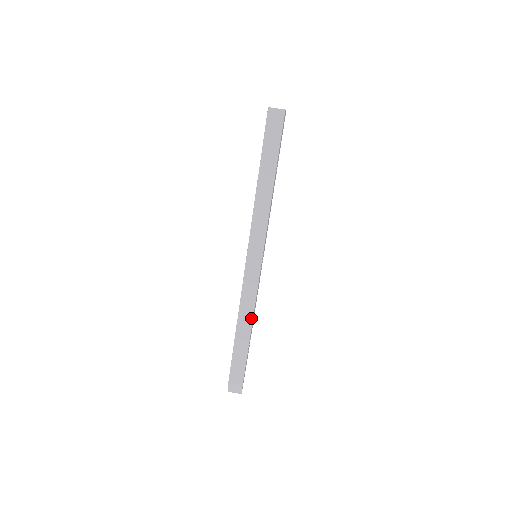
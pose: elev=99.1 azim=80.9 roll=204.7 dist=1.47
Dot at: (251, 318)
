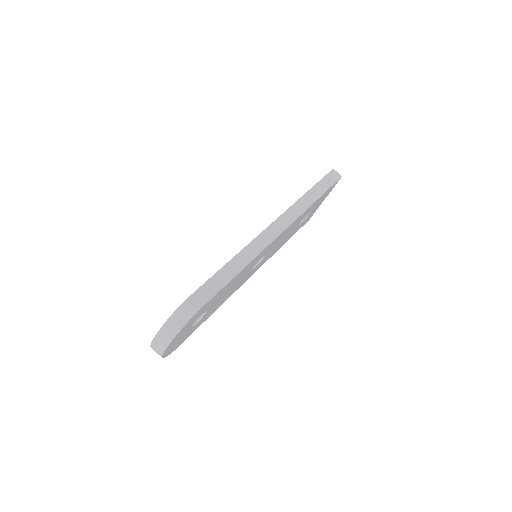
Dot at: (247, 262)
